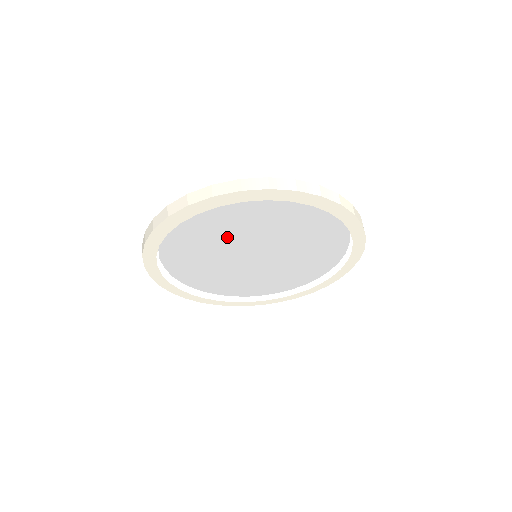
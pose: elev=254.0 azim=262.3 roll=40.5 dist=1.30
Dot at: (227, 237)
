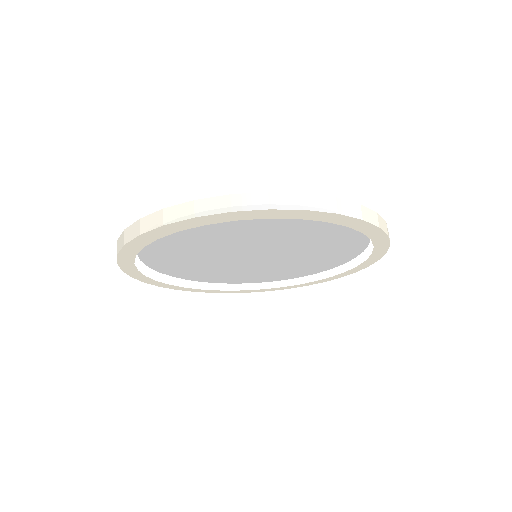
Dot at: (219, 243)
